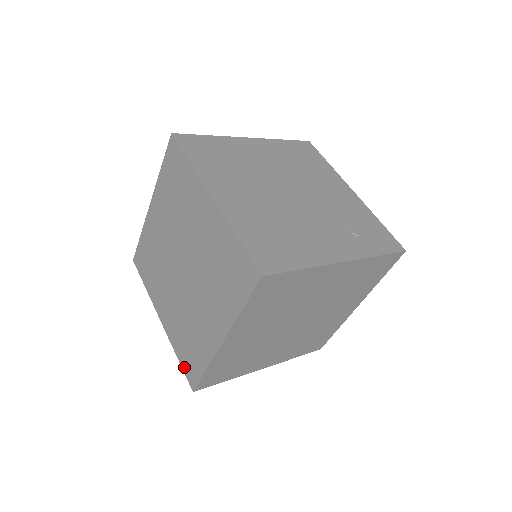
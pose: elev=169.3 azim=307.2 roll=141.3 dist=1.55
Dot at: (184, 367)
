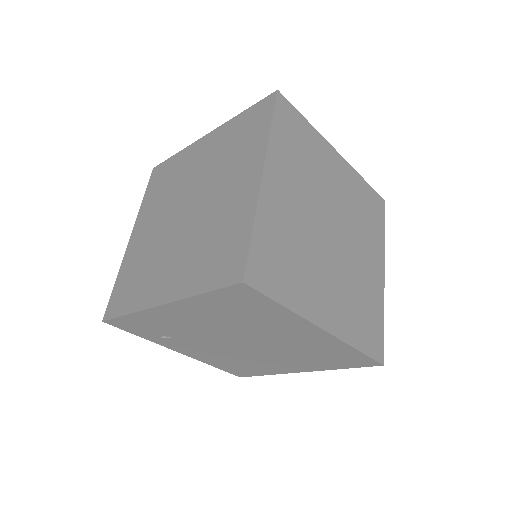
Dot at: (217, 282)
